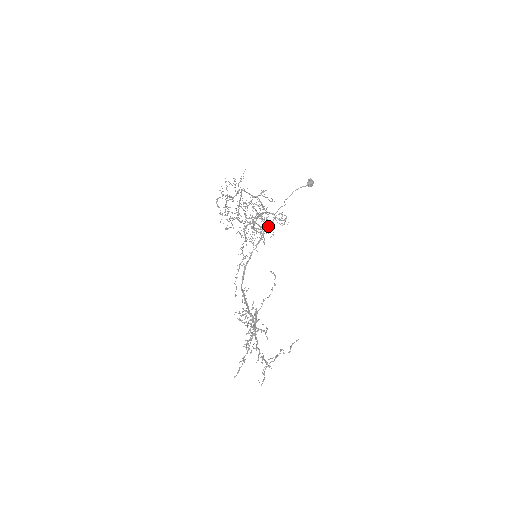
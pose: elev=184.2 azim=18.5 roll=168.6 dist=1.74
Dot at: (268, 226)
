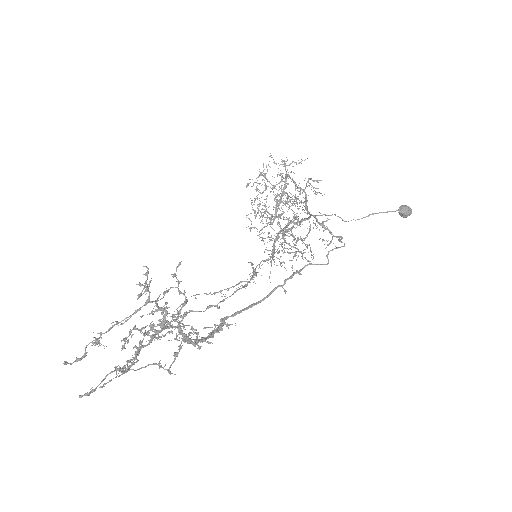
Dot at: (308, 245)
